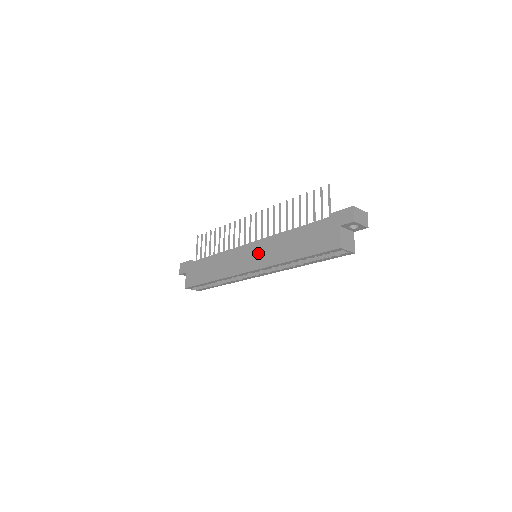
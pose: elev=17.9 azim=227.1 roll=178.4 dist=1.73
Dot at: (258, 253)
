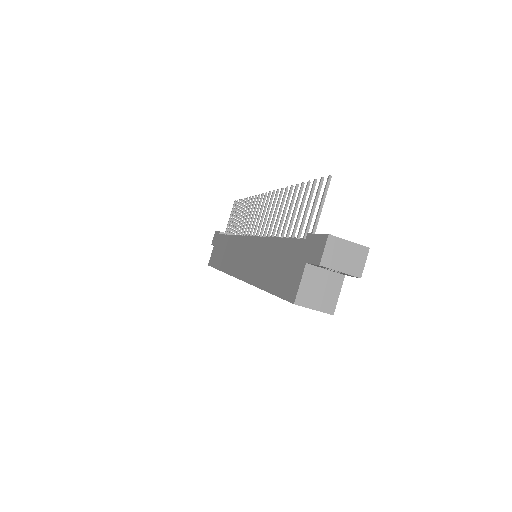
Dot at: (247, 256)
